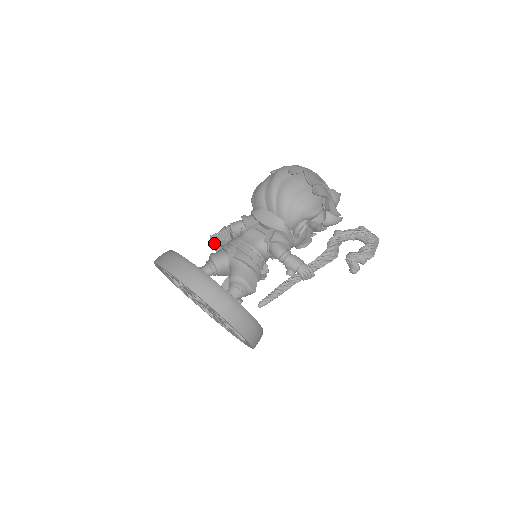
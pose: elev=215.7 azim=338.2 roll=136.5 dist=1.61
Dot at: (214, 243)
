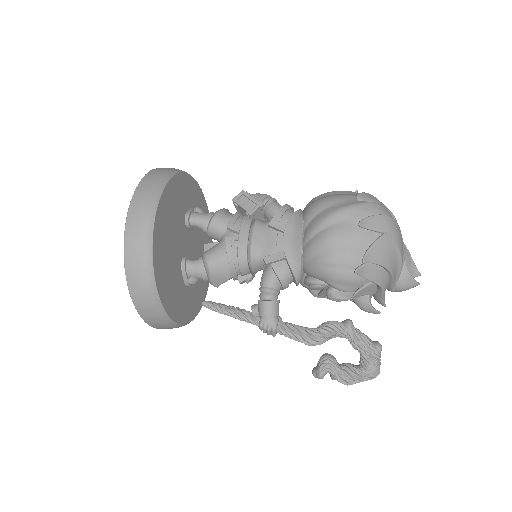
Dot at: (235, 202)
